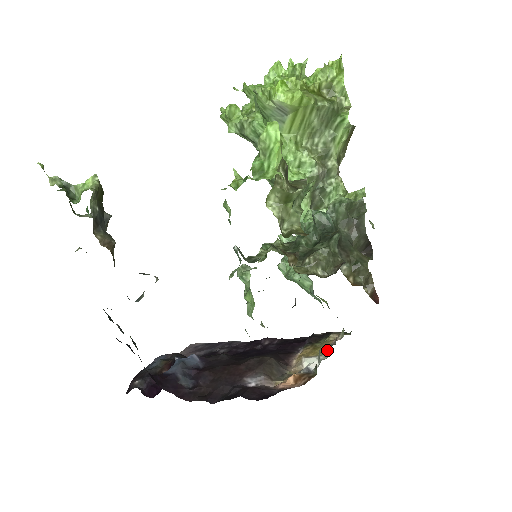
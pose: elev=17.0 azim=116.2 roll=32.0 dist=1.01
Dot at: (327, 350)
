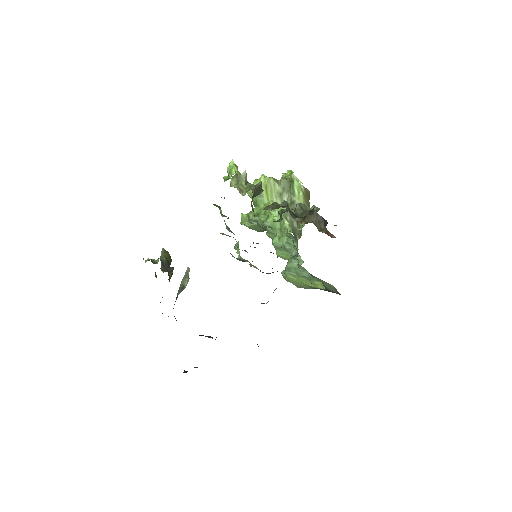
Dot at: occluded
